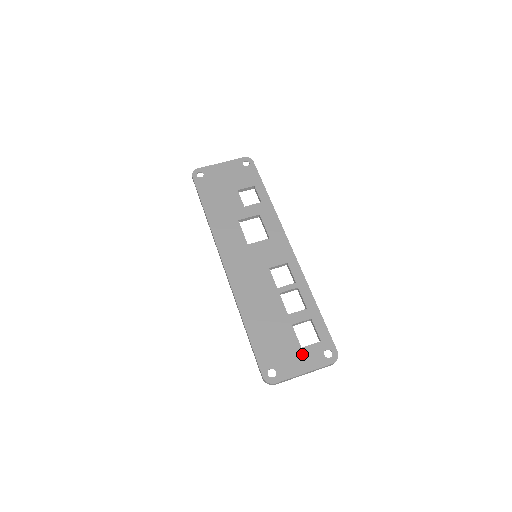
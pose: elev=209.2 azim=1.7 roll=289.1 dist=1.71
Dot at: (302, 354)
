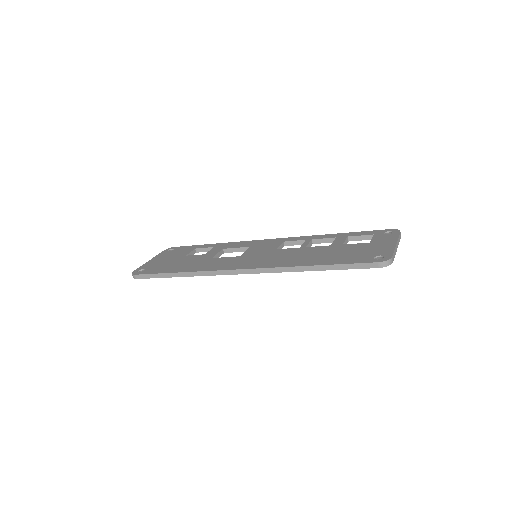
Dot at: (376, 243)
